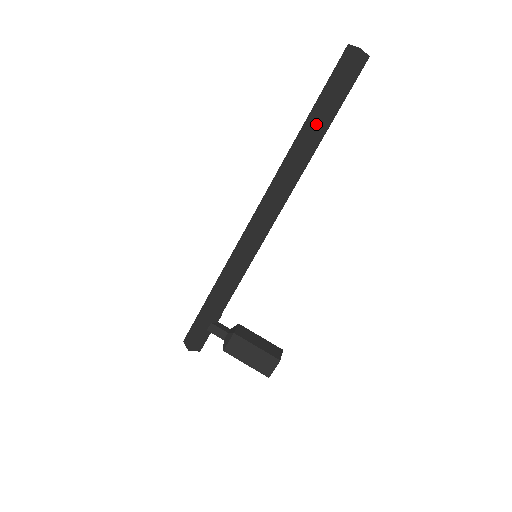
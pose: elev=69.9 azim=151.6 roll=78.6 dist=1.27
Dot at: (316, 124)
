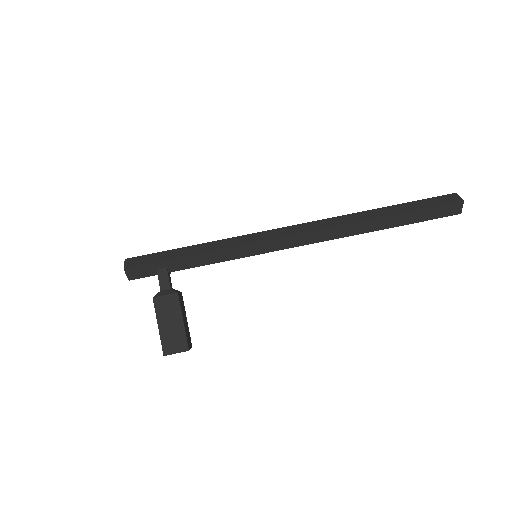
Dot at: (394, 215)
